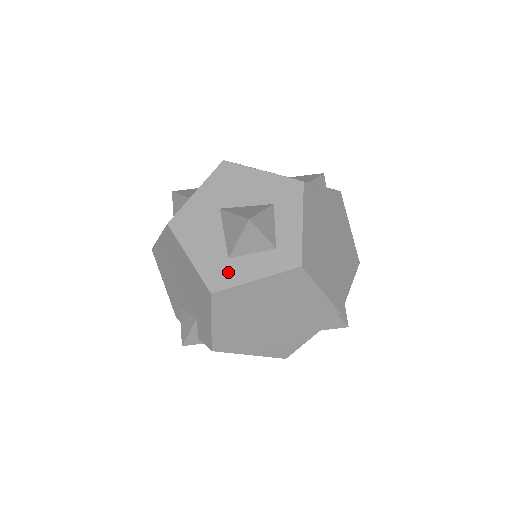
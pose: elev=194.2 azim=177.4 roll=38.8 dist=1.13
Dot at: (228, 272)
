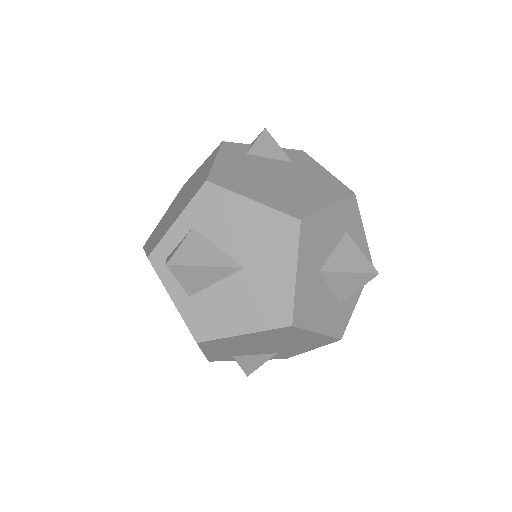
Dot at: (344, 314)
